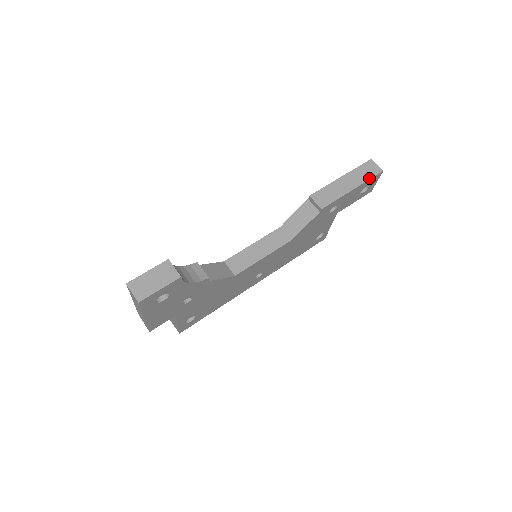
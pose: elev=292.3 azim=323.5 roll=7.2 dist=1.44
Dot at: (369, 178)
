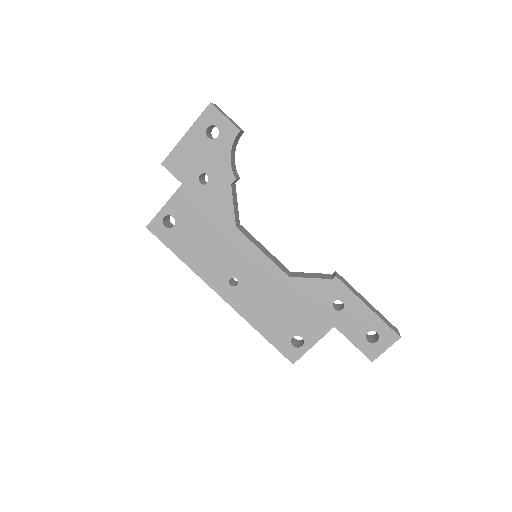
Dot at: (386, 323)
